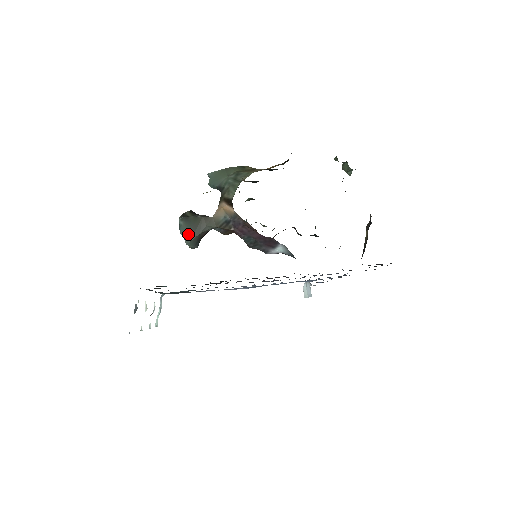
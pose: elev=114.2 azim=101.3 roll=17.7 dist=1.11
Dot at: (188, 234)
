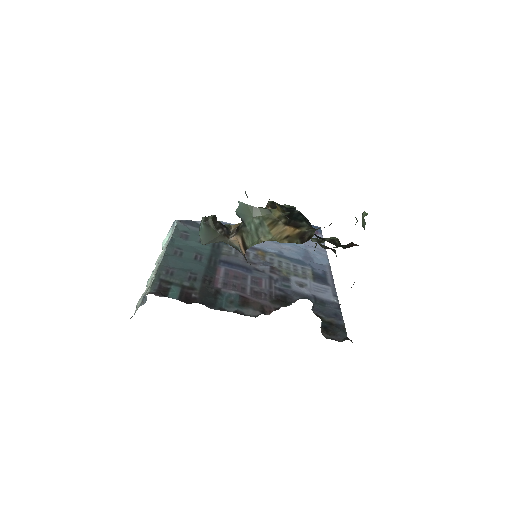
Dot at: (205, 238)
